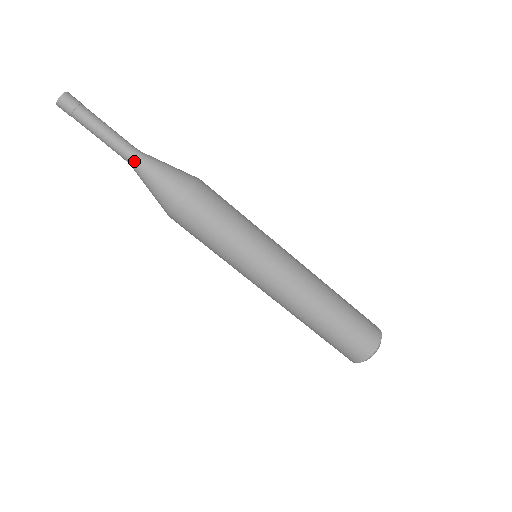
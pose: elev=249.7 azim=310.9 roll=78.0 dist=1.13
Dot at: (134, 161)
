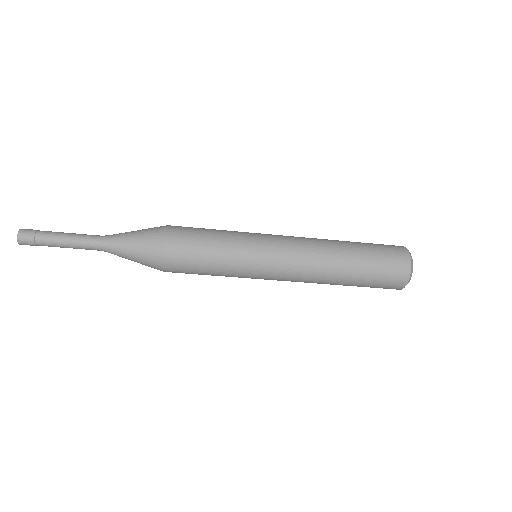
Dot at: occluded
